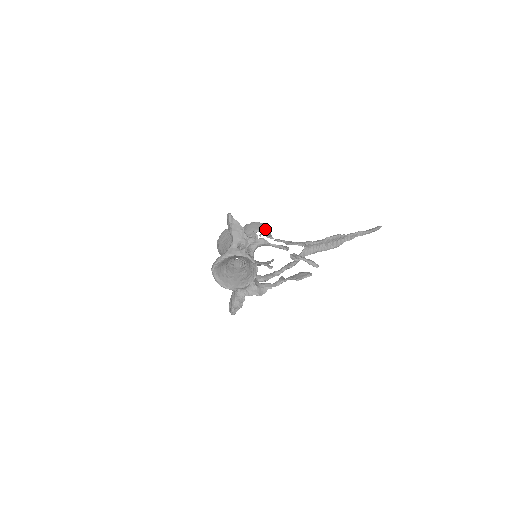
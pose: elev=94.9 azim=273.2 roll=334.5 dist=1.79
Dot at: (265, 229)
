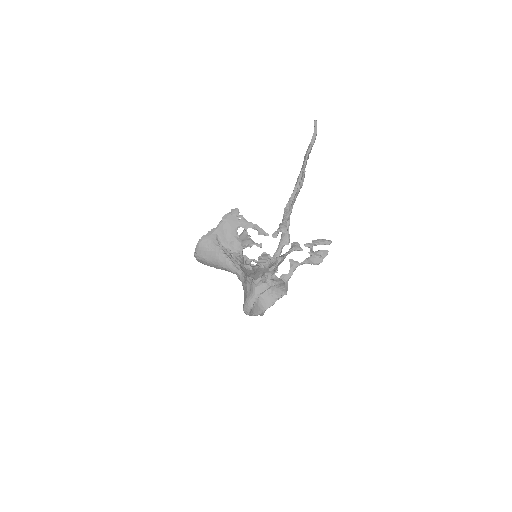
Dot at: (244, 221)
